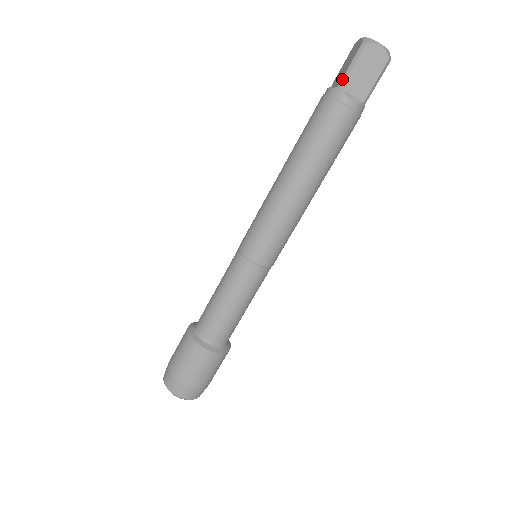
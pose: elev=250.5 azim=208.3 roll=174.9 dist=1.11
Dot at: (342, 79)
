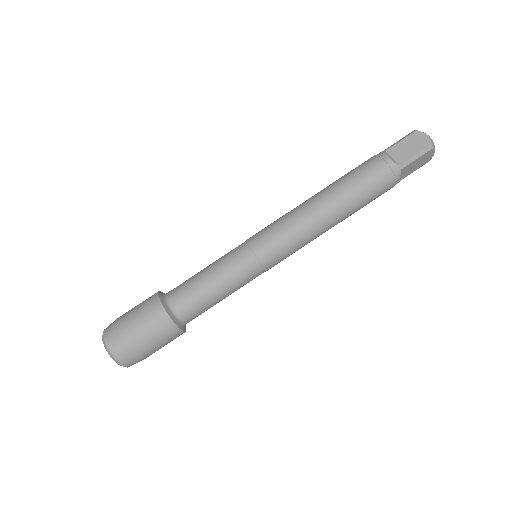
Dot at: (389, 147)
